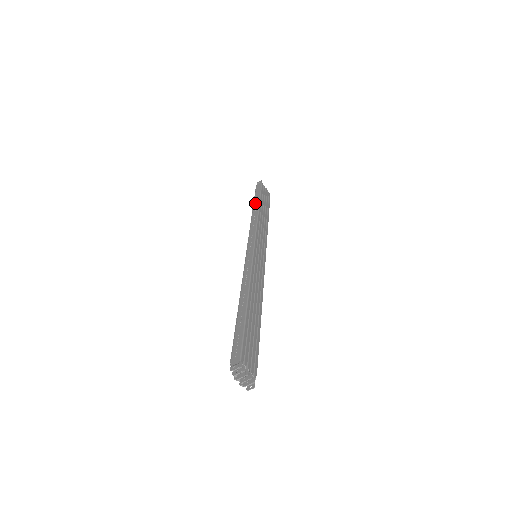
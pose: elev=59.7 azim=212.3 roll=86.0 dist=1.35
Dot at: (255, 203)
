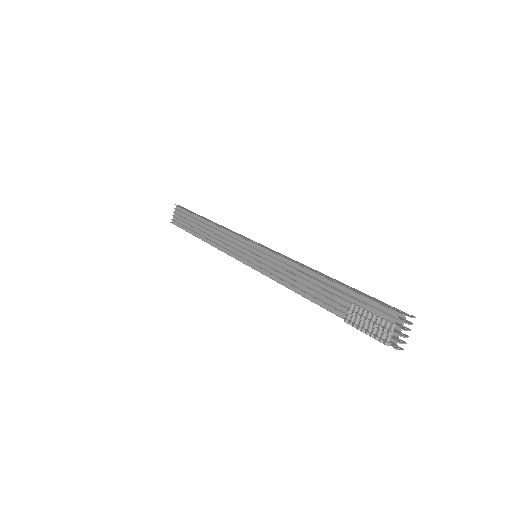
Dot at: (202, 217)
